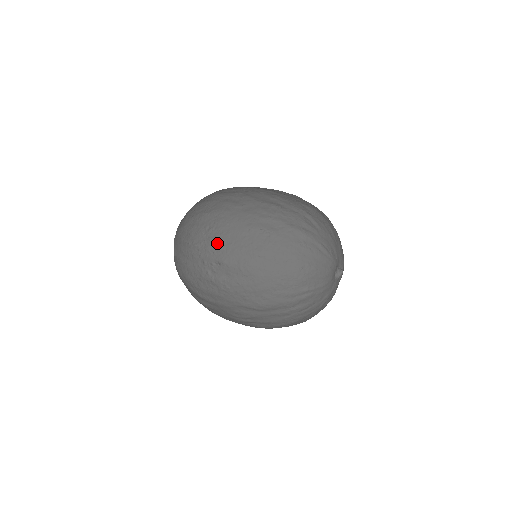
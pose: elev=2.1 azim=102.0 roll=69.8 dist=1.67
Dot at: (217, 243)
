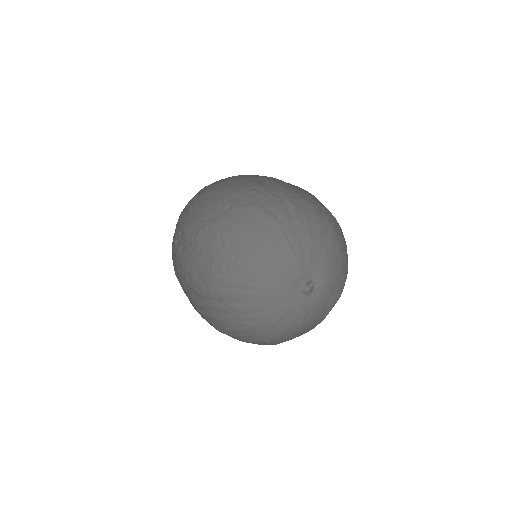
Dot at: (189, 211)
